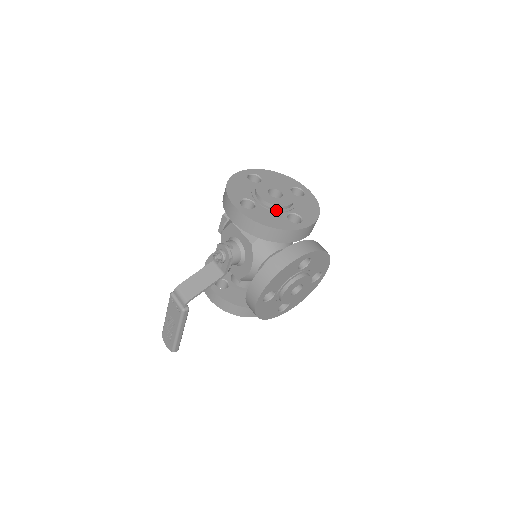
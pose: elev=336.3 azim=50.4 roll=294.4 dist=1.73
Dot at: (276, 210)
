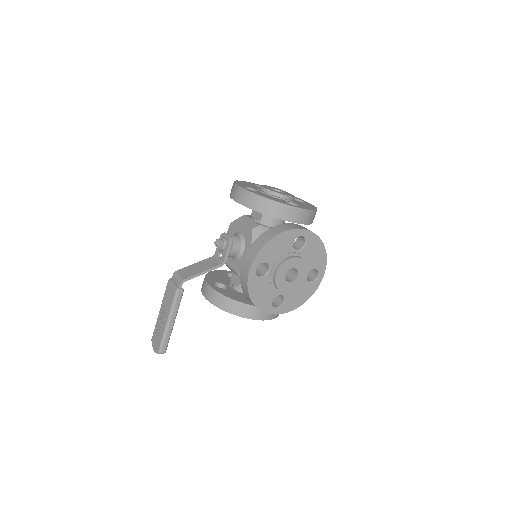
Dot at: (276, 196)
